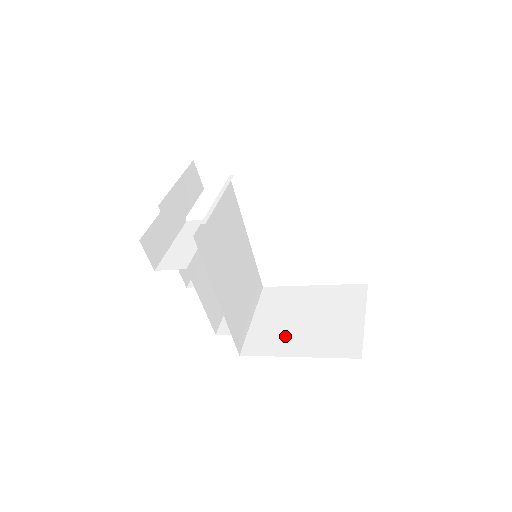
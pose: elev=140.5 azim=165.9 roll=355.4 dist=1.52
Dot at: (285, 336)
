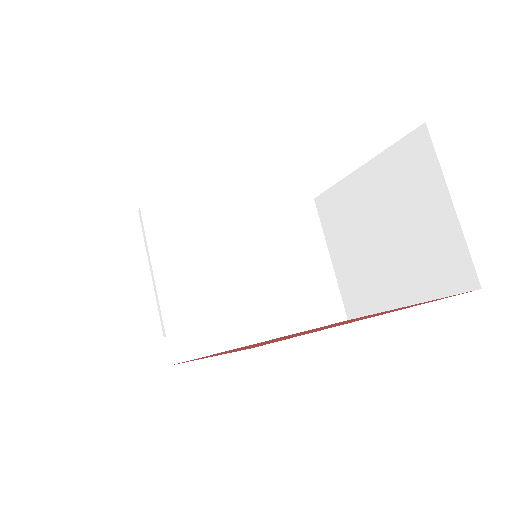
Dot at: (374, 276)
